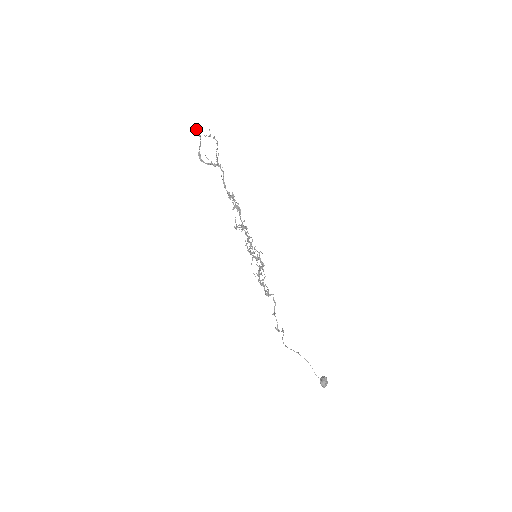
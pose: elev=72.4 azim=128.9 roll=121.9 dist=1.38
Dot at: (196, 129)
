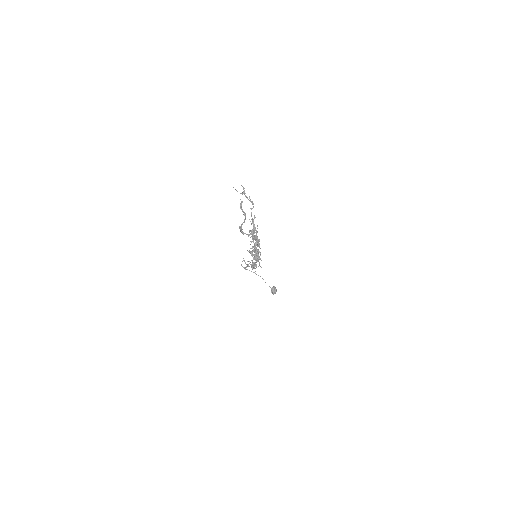
Dot at: (241, 207)
